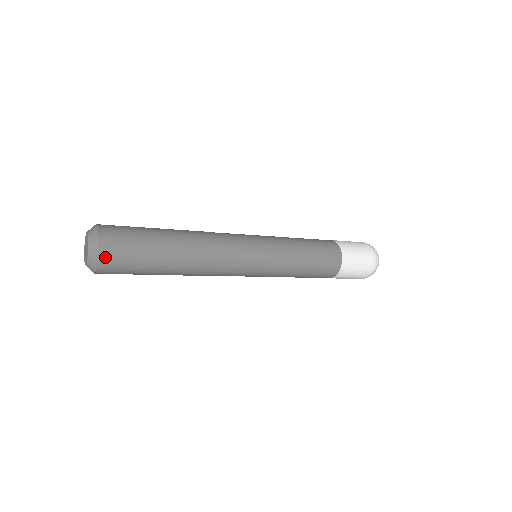
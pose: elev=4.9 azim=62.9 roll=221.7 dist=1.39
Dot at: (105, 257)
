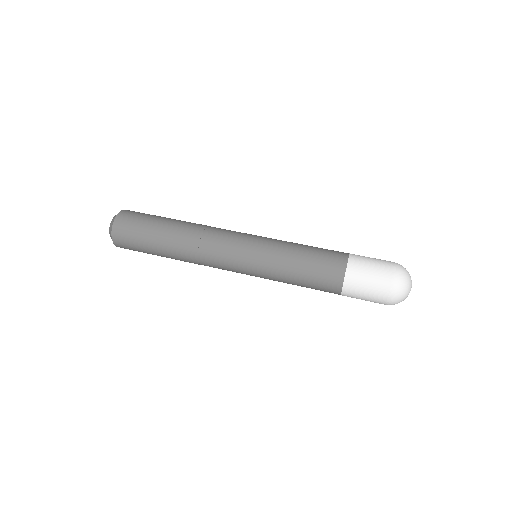
Dot at: occluded
